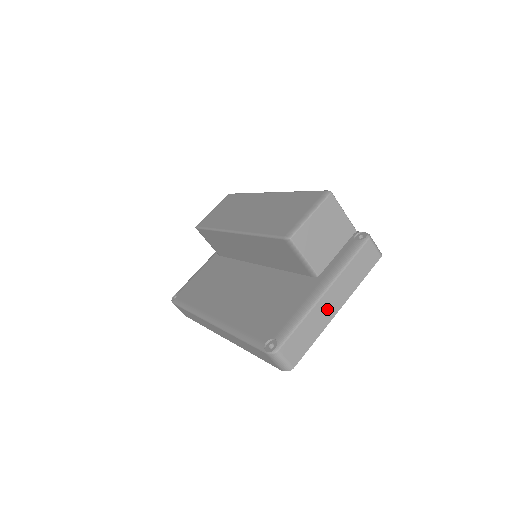
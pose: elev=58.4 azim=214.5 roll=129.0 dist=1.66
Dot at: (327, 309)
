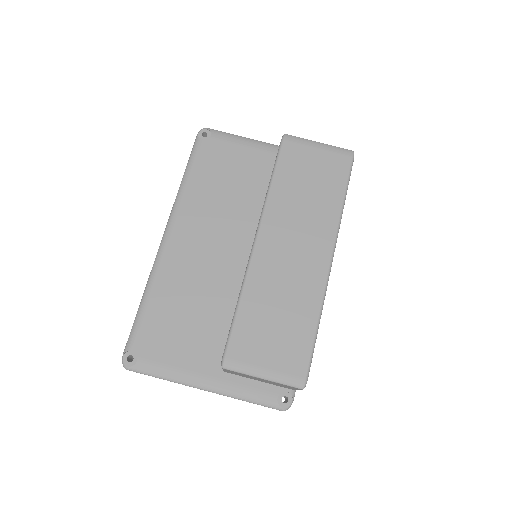
Dot at: occluded
